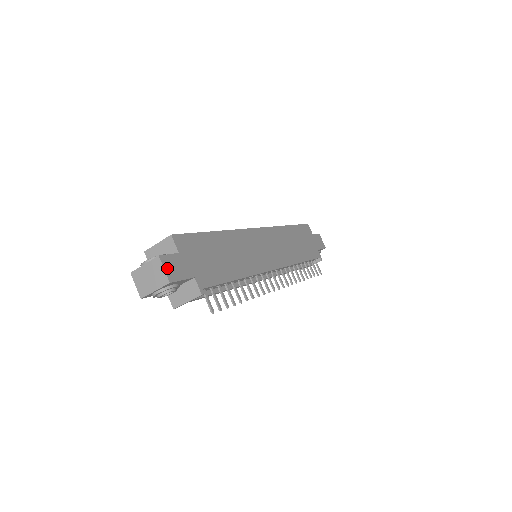
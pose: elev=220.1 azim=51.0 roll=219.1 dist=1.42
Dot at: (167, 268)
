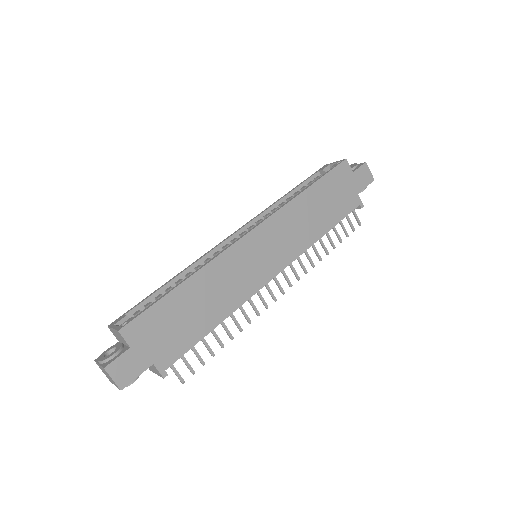
Dot at: (116, 376)
